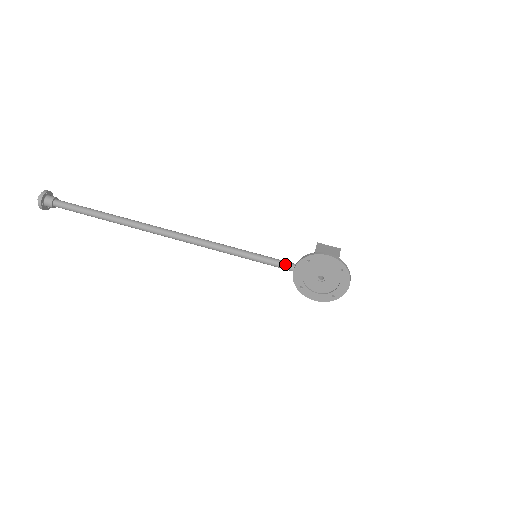
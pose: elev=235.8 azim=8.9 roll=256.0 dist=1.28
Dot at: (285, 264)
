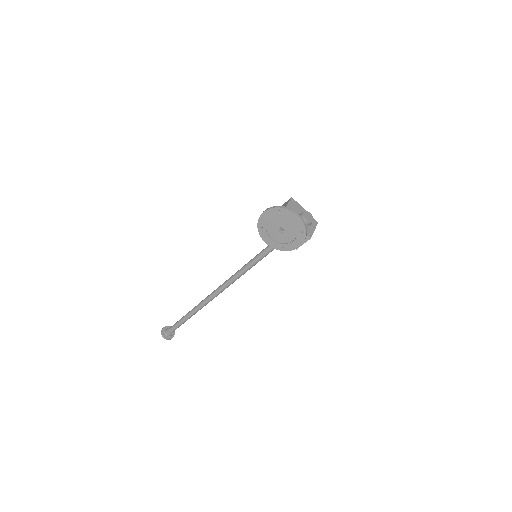
Dot at: occluded
